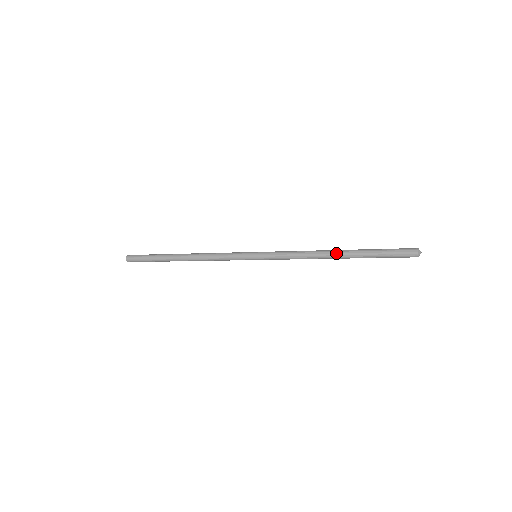
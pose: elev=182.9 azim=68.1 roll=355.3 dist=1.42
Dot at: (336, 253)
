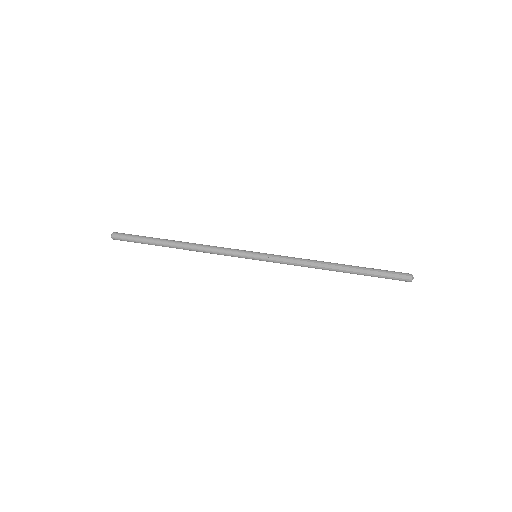
Dot at: (336, 271)
